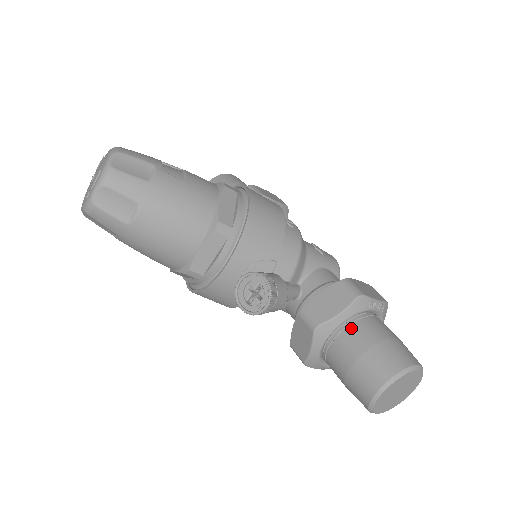
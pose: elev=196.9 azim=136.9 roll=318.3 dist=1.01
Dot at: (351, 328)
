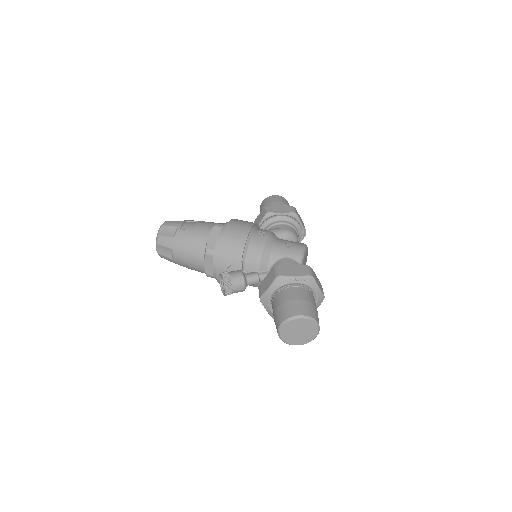
Dot at: (276, 296)
